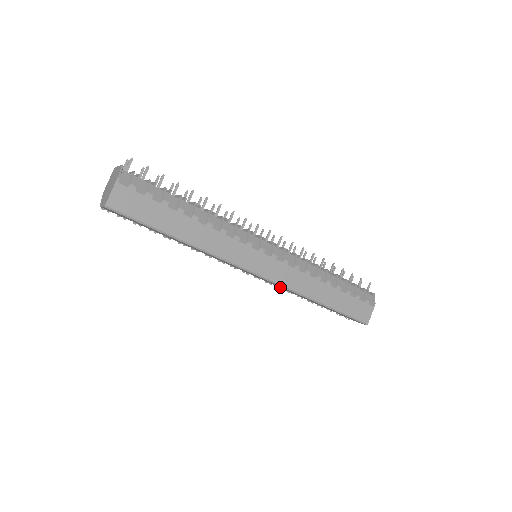
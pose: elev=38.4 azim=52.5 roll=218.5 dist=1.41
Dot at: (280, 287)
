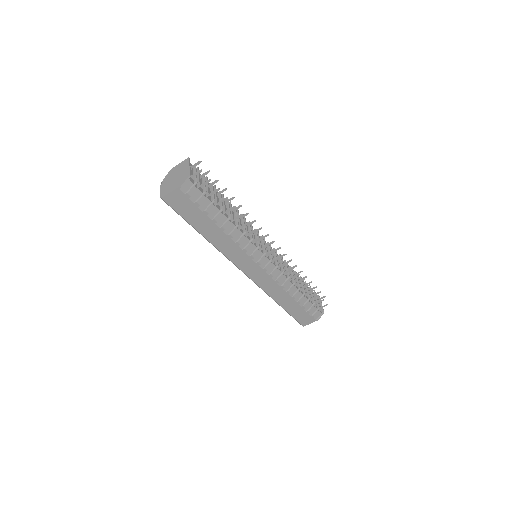
Dot at: occluded
